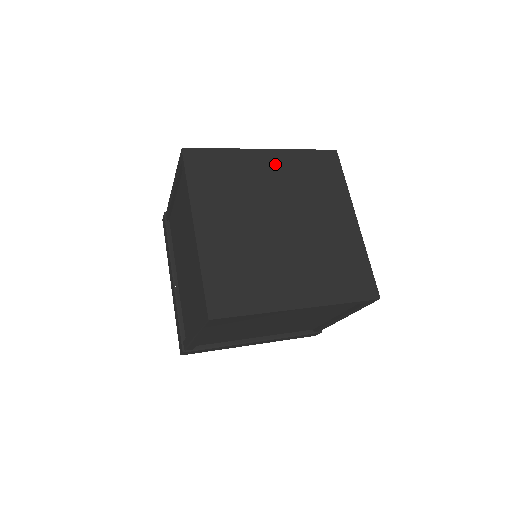
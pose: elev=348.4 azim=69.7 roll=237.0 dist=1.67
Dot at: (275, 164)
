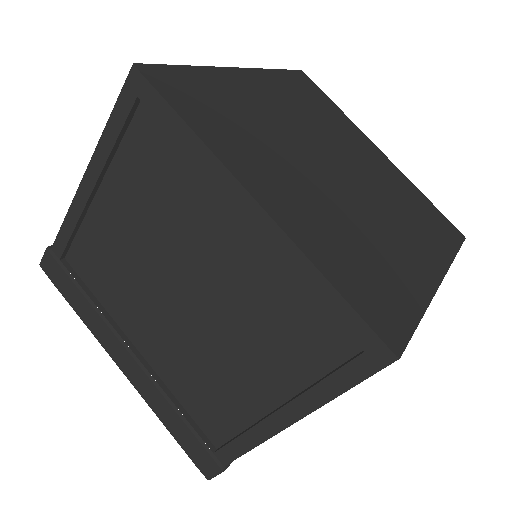
Dot at: (266, 88)
